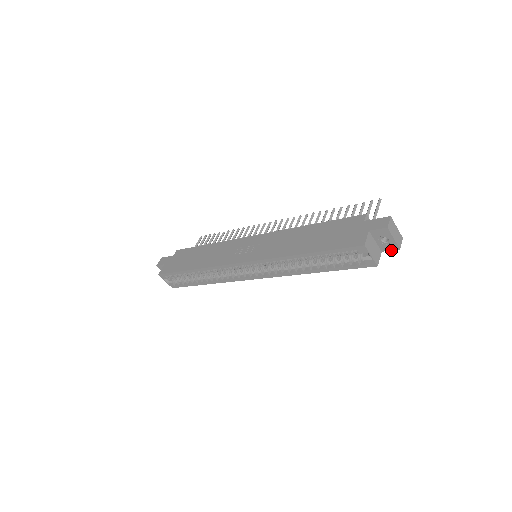
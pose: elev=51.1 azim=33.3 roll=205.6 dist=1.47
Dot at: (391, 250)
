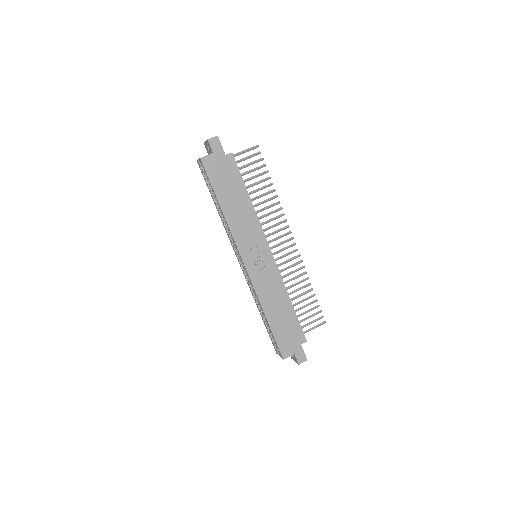
Dot at: occluded
